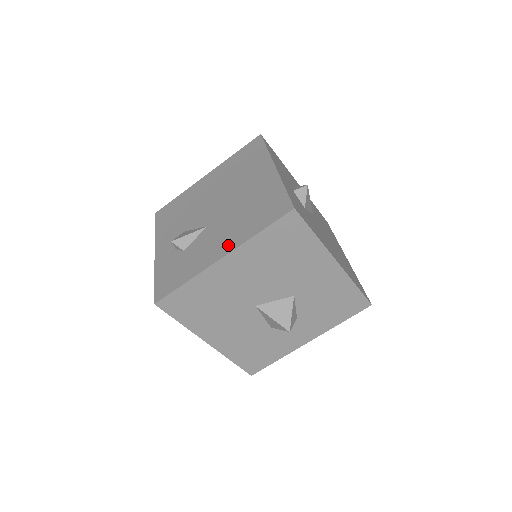
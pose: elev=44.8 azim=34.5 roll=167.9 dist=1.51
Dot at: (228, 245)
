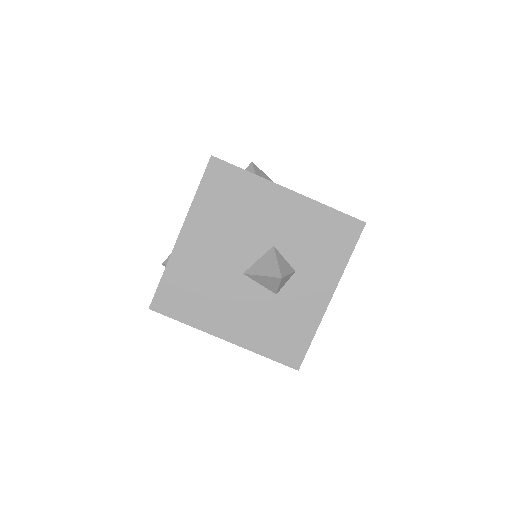
Dot at: occluded
